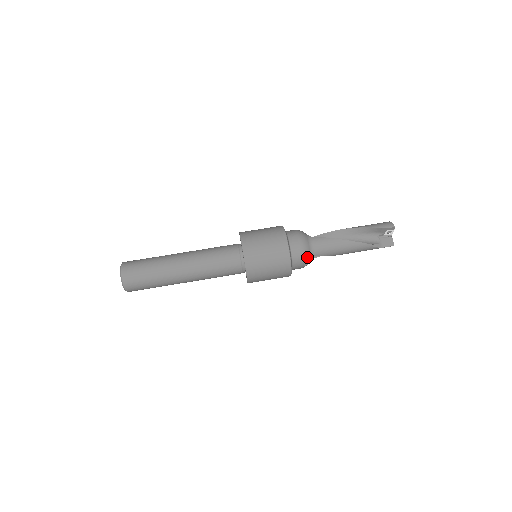
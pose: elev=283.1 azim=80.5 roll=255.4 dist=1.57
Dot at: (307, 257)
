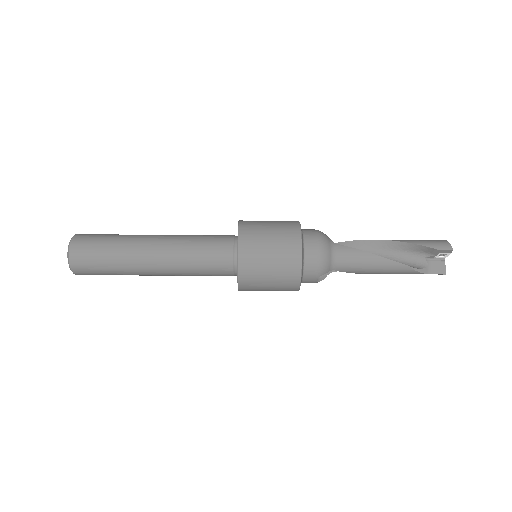
Dot at: (325, 271)
